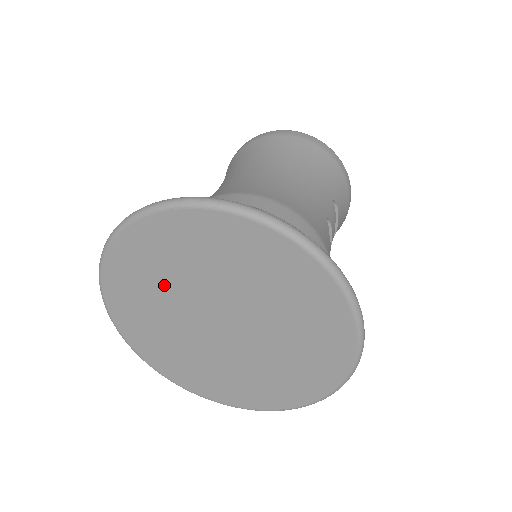
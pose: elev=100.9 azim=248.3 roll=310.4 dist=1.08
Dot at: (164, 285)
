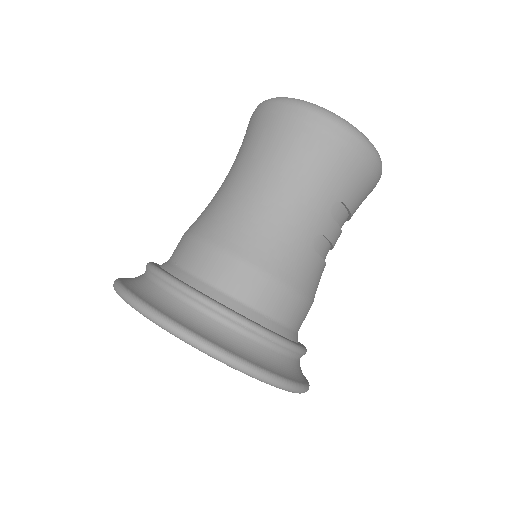
Dot at: occluded
